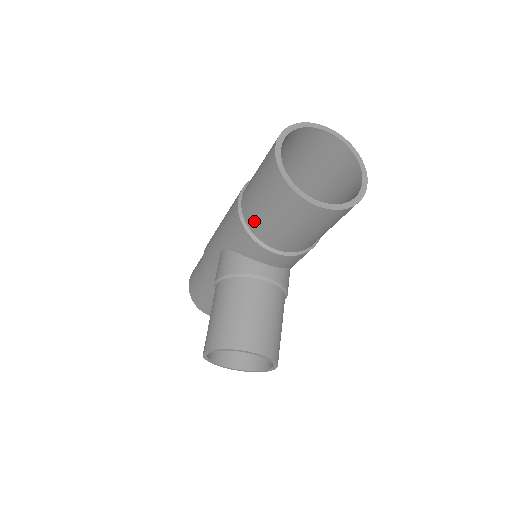
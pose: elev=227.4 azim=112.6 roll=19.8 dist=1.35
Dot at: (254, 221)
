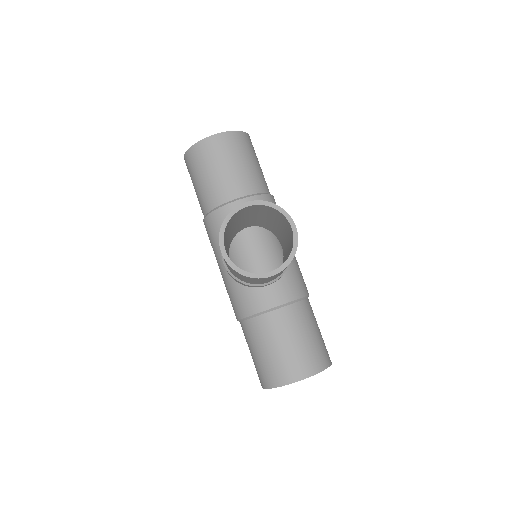
Dot at: (208, 199)
